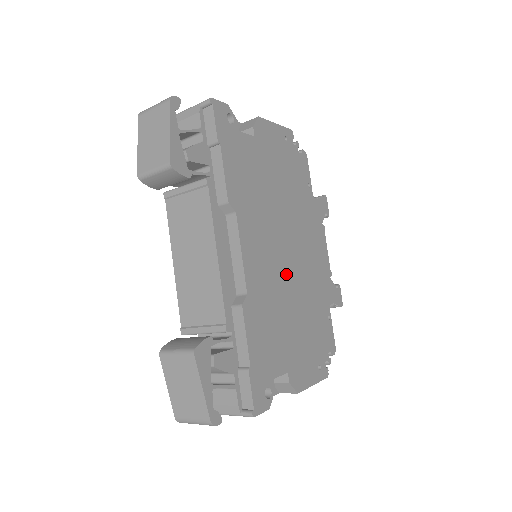
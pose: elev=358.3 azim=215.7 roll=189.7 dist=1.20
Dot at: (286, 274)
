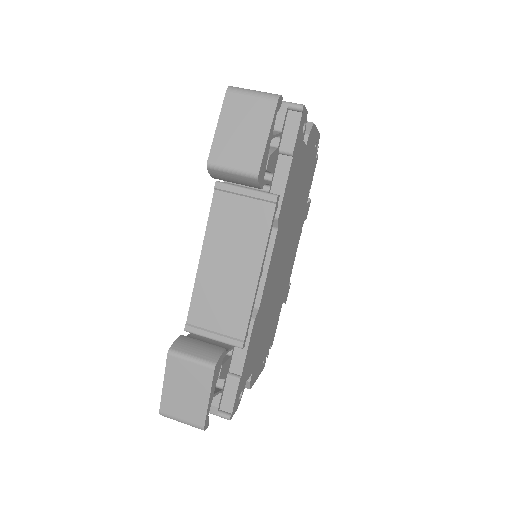
Dot at: (277, 282)
